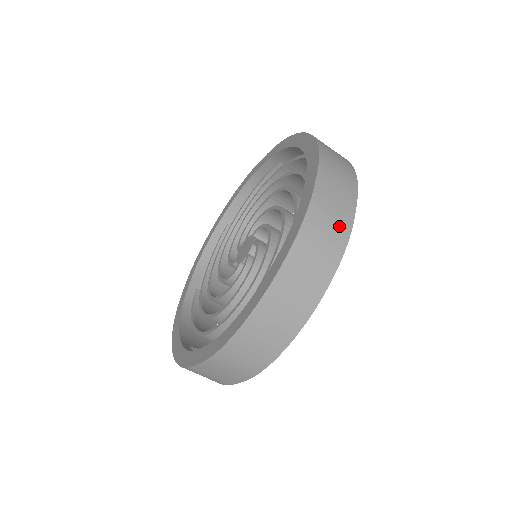
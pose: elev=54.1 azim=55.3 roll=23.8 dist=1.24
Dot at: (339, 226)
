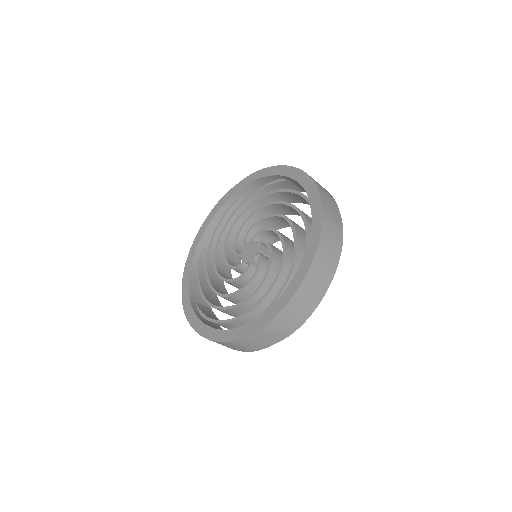
Dot at: (252, 348)
